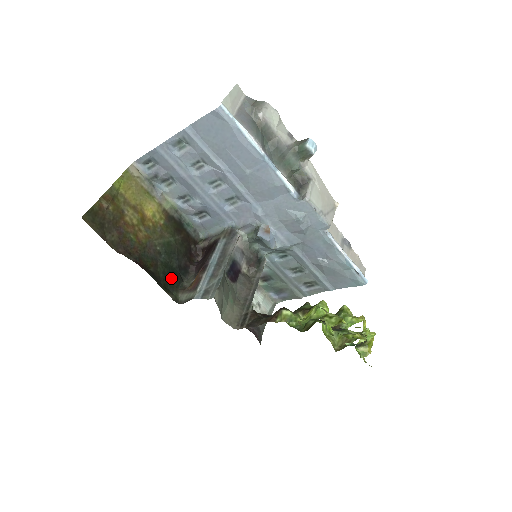
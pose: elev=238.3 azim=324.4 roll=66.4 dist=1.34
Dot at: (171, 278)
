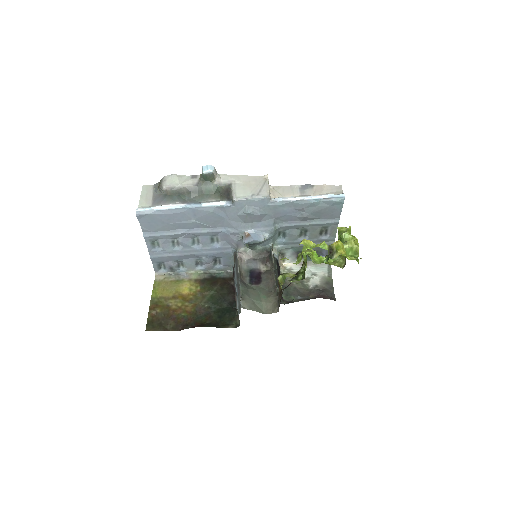
Dot at: (226, 316)
